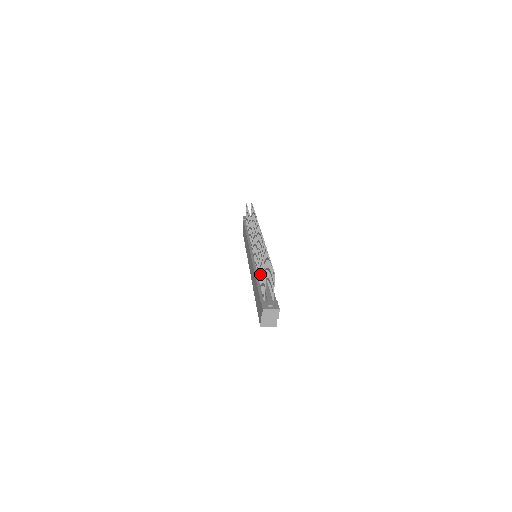
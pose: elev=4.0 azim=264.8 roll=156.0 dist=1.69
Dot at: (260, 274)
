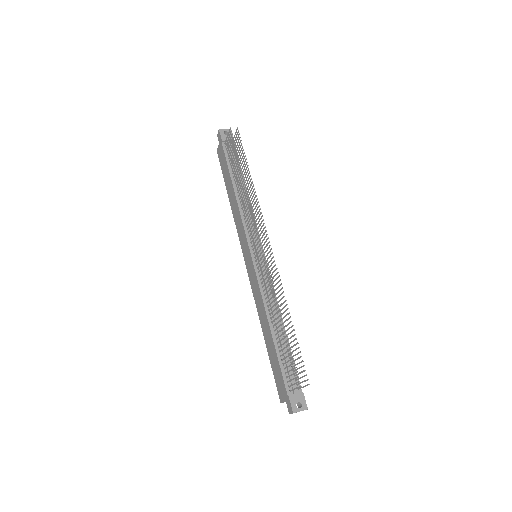
Dot at: occluded
